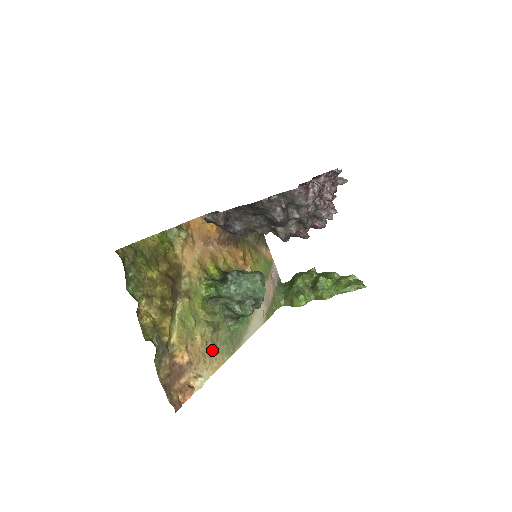
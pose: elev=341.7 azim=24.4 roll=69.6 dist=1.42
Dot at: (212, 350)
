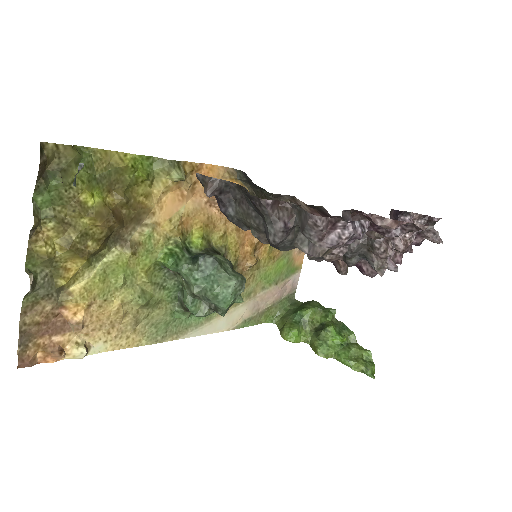
Dot at: (129, 325)
